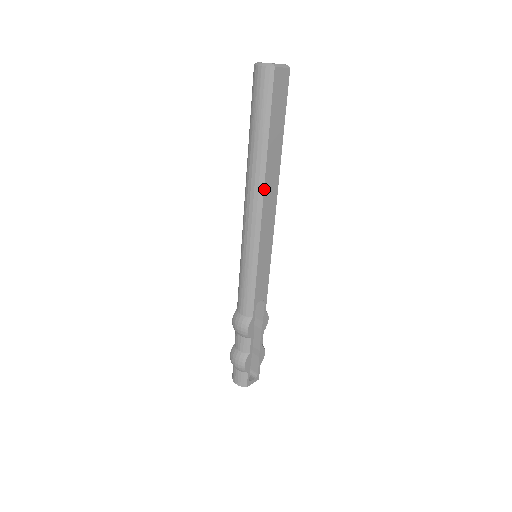
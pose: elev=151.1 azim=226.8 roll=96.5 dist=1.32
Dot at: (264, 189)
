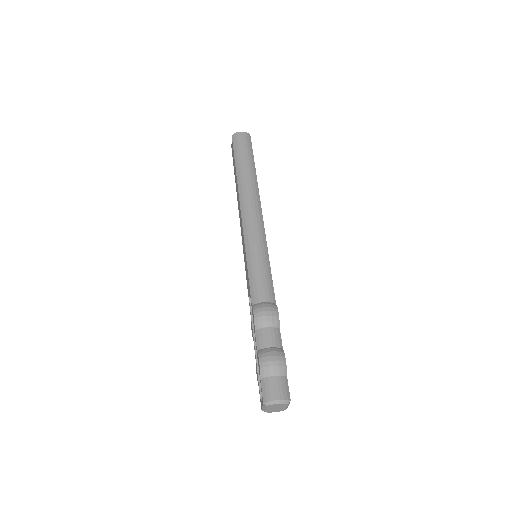
Dot at: (259, 196)
